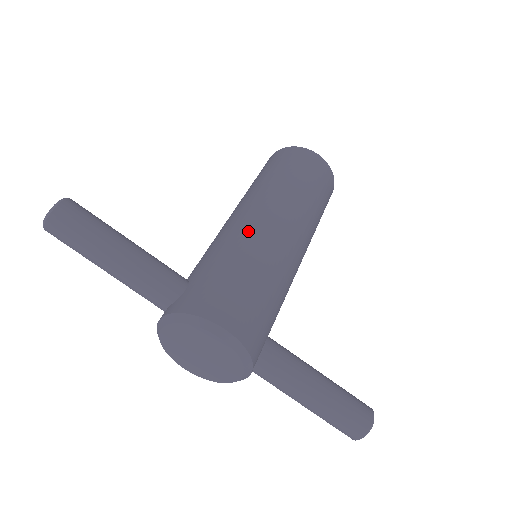
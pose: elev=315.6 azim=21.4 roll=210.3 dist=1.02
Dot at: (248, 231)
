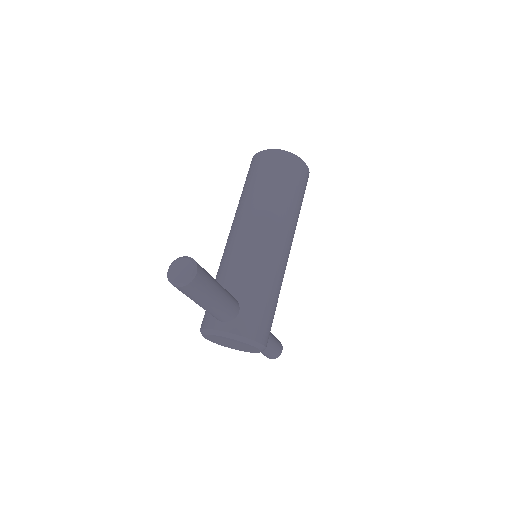
Dot at: (274, 261)
